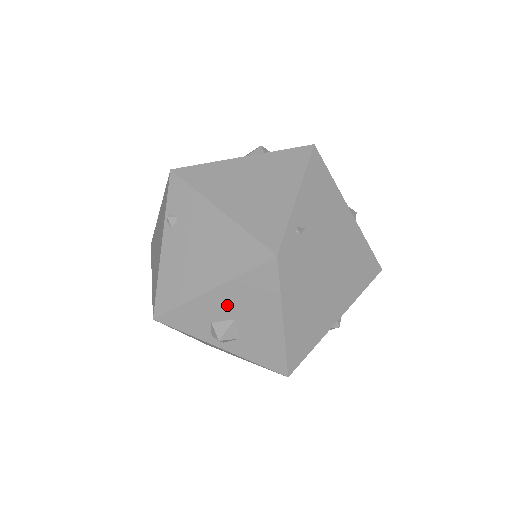
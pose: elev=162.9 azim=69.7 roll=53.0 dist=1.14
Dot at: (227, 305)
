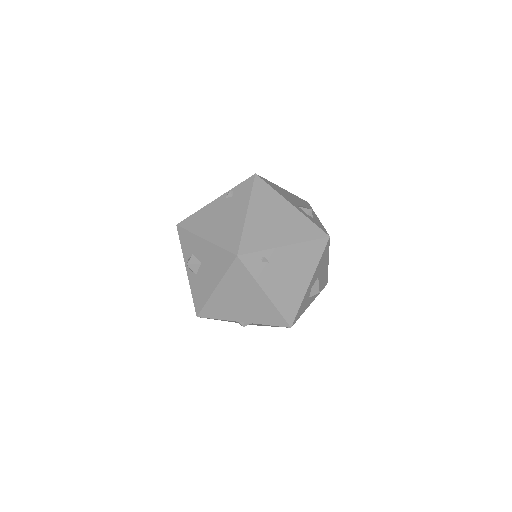
Dot at: (204, 253)
